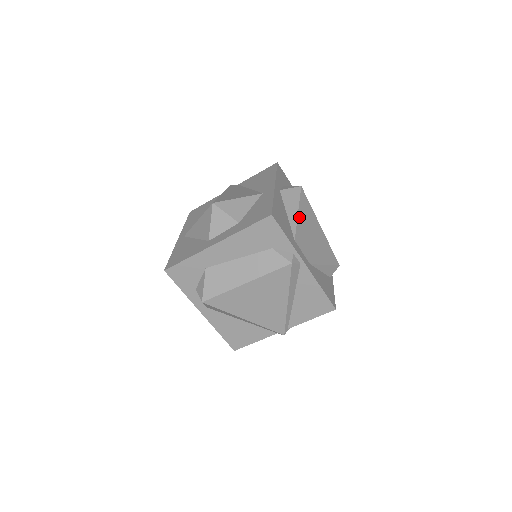
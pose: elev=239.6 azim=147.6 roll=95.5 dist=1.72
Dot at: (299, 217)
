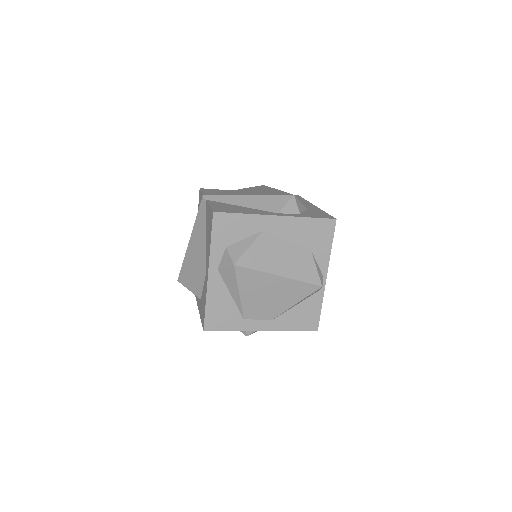
Dot at: (242, 296)
